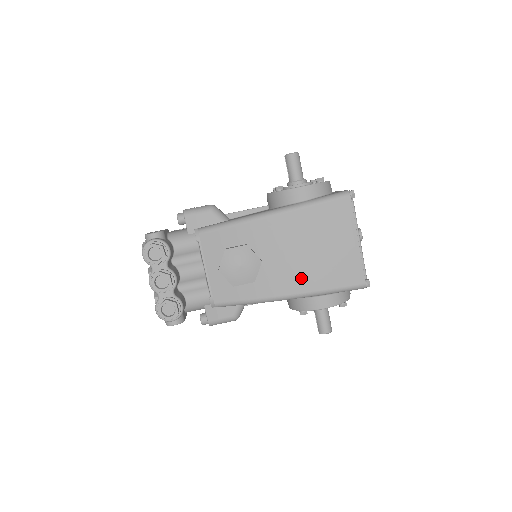
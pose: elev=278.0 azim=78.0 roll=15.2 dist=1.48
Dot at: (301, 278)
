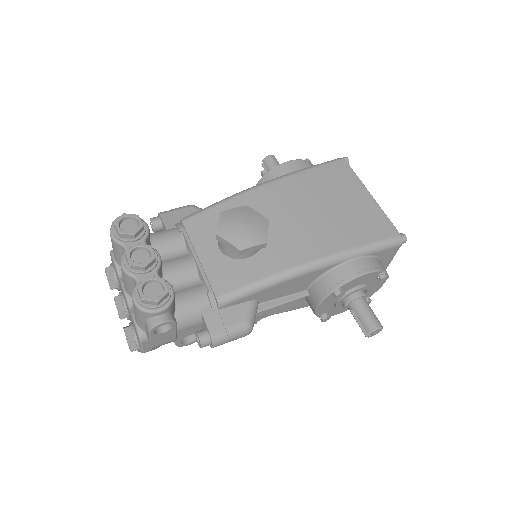
Dot at: (322, 239)
